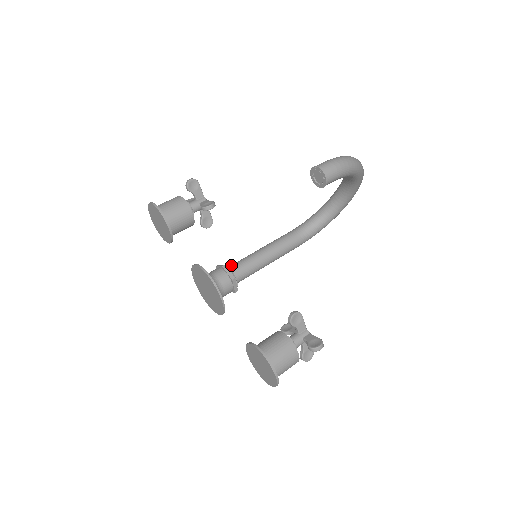
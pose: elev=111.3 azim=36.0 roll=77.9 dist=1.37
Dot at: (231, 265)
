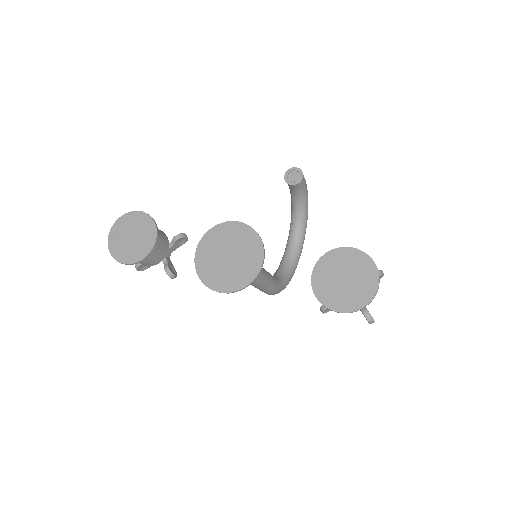
Dot at: occluded
